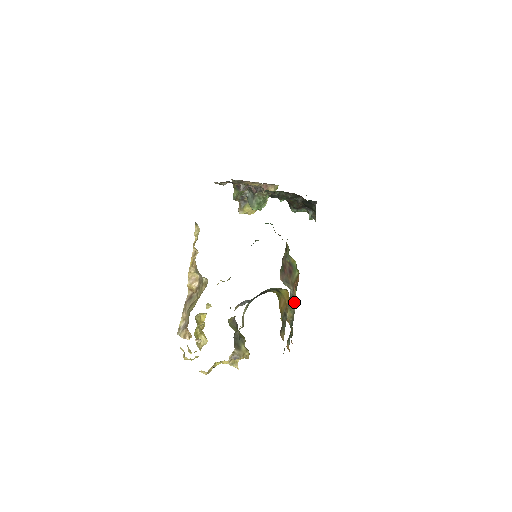
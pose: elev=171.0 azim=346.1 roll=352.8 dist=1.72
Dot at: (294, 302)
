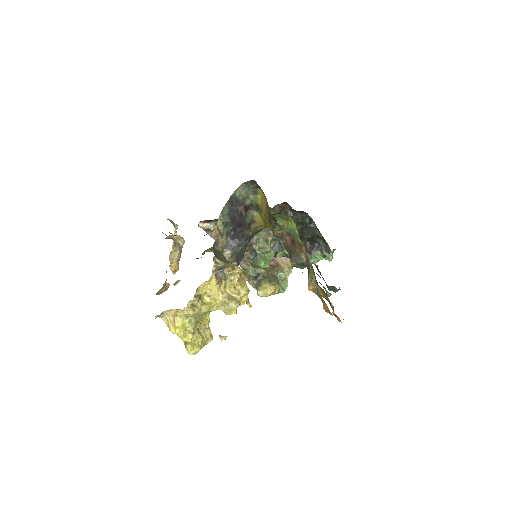
Dot at: (307, 257)
